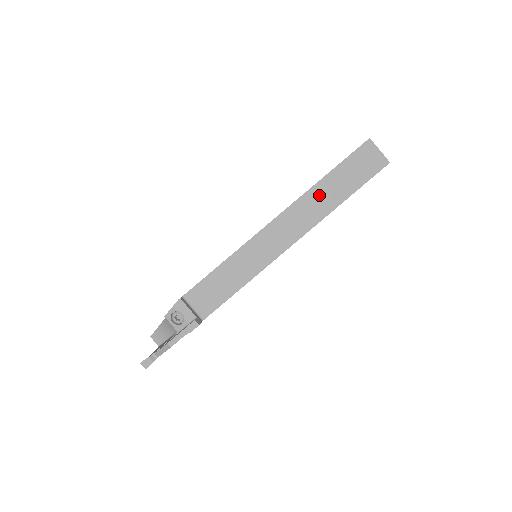
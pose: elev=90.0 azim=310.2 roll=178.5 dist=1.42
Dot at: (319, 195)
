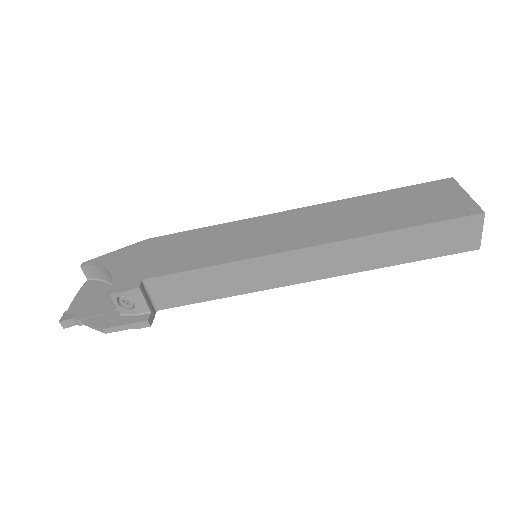
Dot at: (376, 246)
